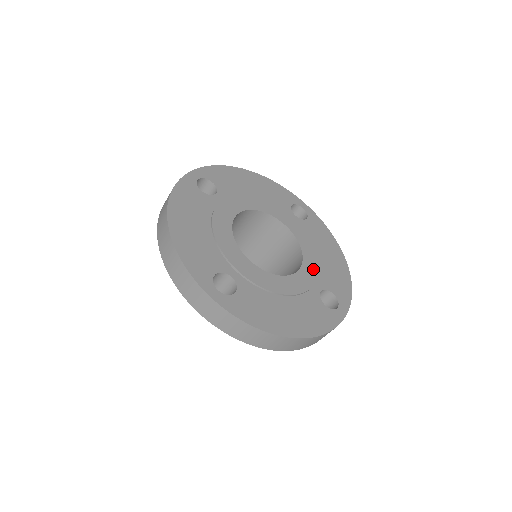
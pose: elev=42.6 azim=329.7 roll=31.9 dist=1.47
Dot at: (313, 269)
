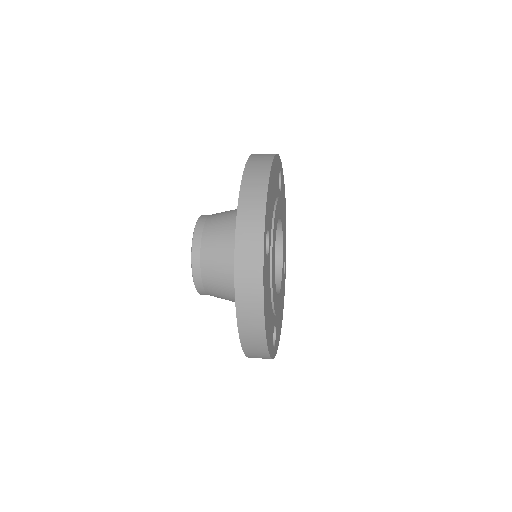
Dot at: (284, 249)
